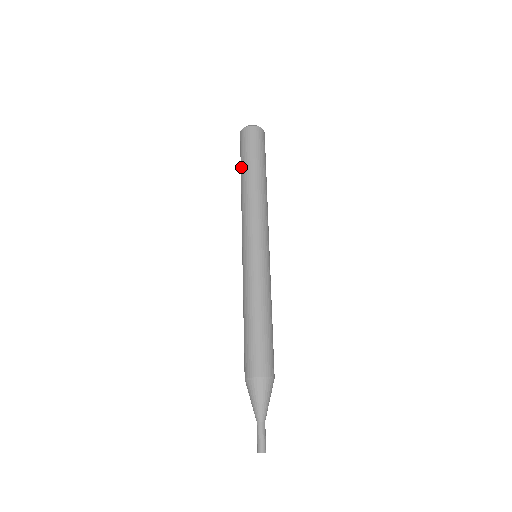
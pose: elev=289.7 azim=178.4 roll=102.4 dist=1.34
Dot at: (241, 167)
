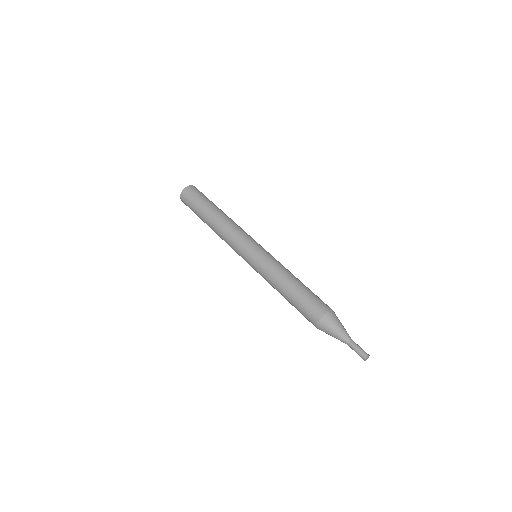
Dot at: occluded
